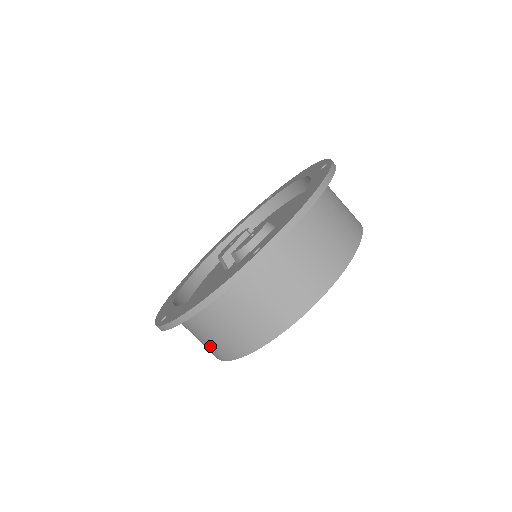
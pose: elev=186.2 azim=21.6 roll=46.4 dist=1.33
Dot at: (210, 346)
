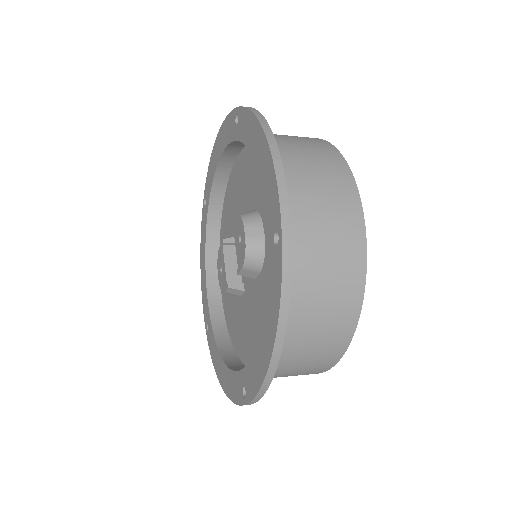
Dot at: (307, 370)
